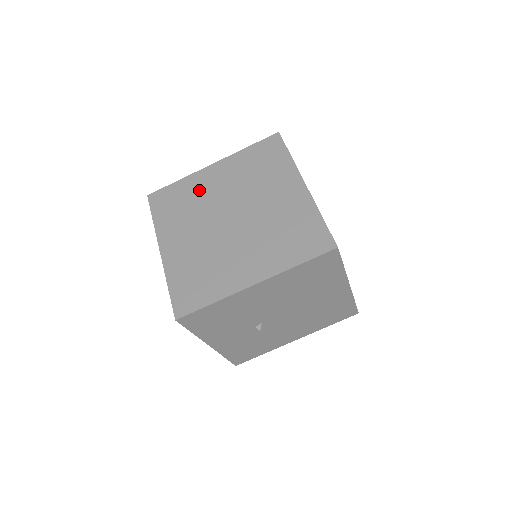
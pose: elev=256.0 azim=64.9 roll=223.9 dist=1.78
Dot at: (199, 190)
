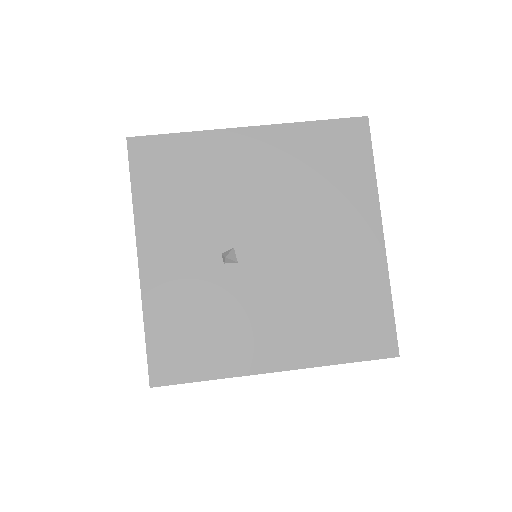
Dot at: occluded
